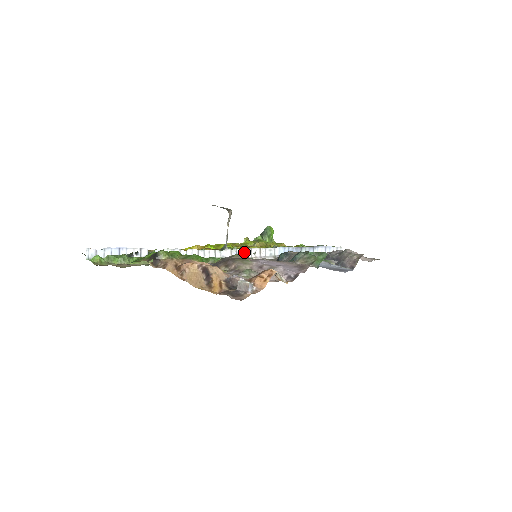
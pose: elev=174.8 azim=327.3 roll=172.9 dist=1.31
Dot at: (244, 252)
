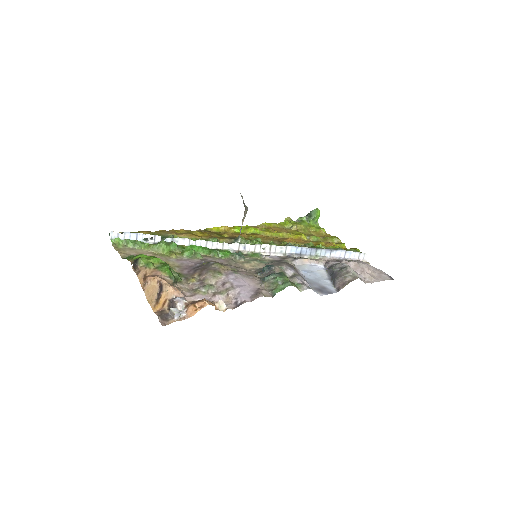
Dot at: (253, 247)
